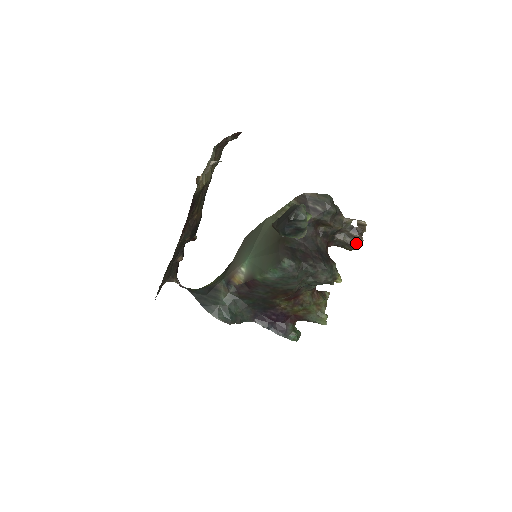
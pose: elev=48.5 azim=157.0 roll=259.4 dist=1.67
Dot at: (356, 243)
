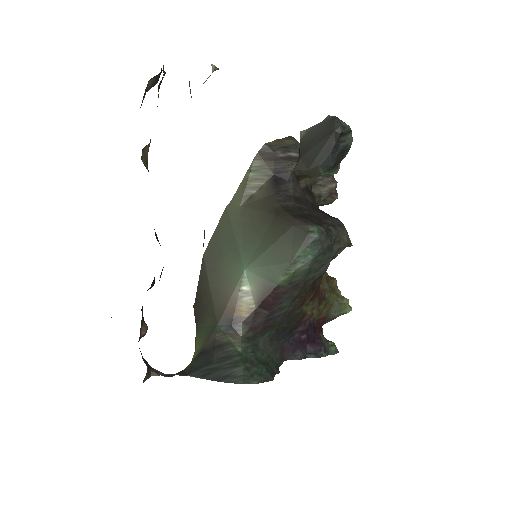
Dot at: (335, 189)
